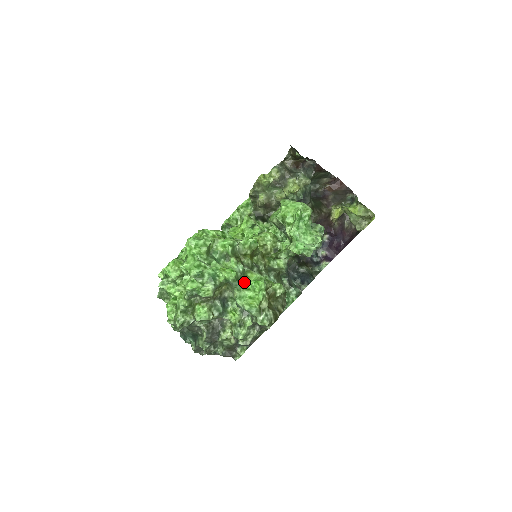
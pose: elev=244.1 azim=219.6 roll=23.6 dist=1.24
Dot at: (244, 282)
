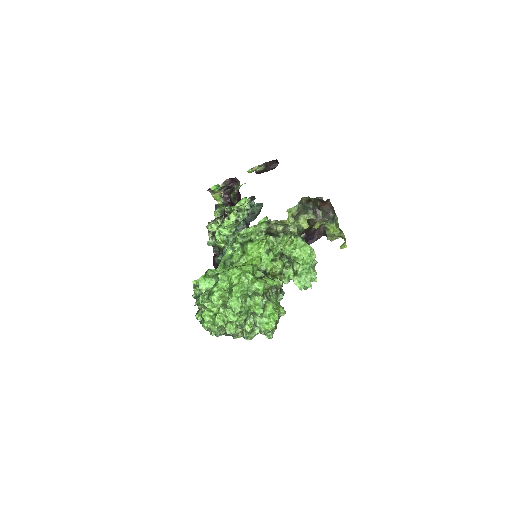
Dot at: (264, 312)
